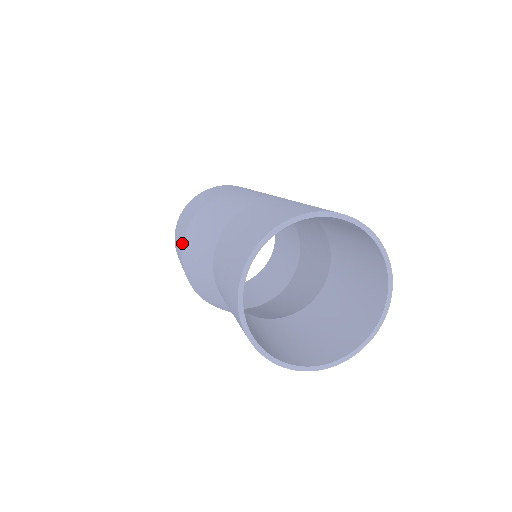
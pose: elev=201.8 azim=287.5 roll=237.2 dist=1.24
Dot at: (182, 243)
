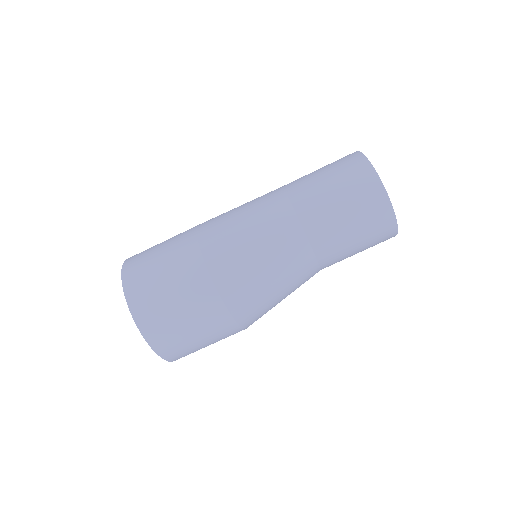
Dot at: (201, 257)
